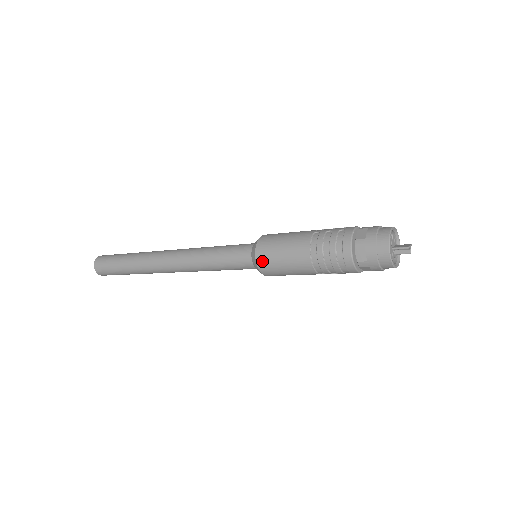
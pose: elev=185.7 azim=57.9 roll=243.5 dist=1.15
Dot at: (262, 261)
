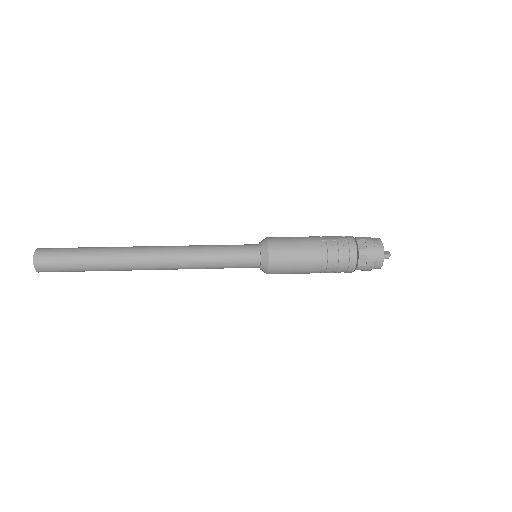
Dot at: (275, 264)
